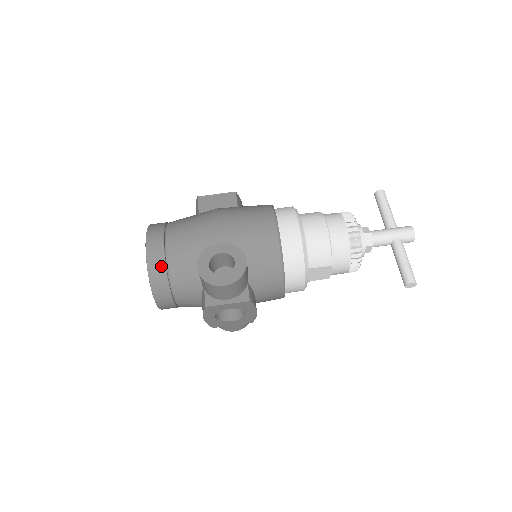
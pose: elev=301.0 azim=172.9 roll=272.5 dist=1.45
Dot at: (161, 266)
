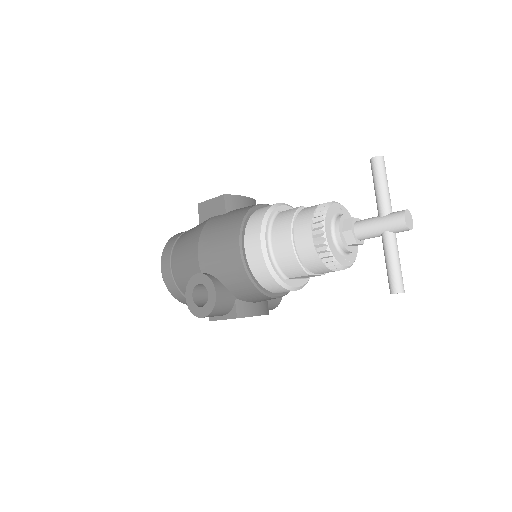
Dot at: (174, 287)
